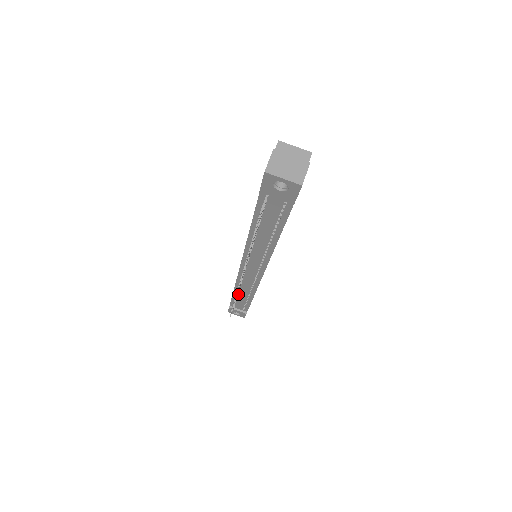
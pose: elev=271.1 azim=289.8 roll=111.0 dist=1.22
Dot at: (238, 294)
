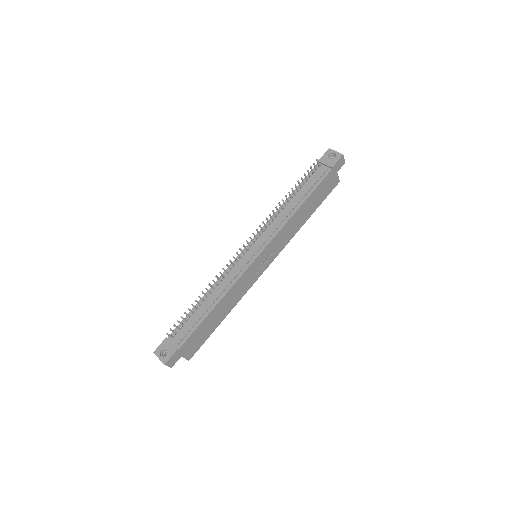
Dot at: (203, 303)
